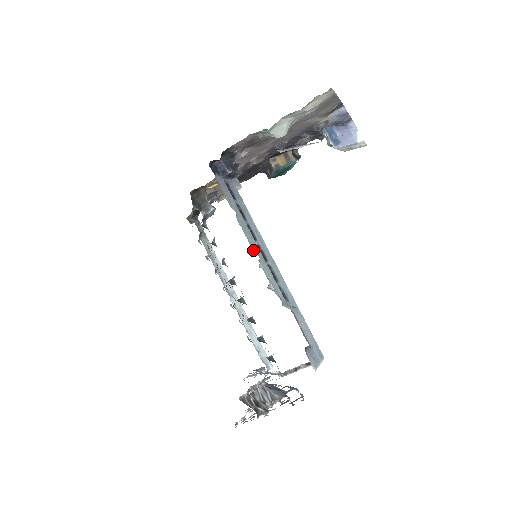
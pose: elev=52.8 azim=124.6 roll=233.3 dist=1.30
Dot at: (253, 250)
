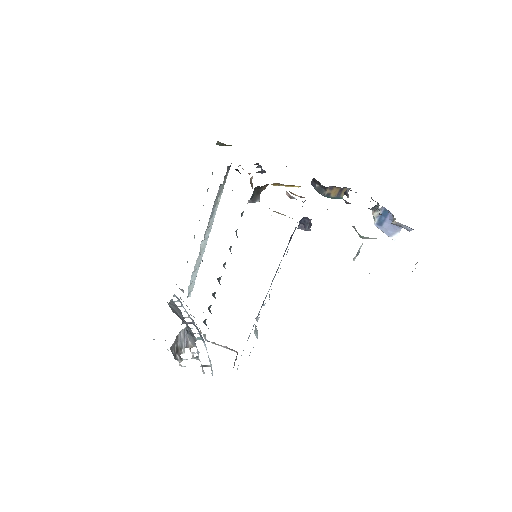
Dot at: occluded
